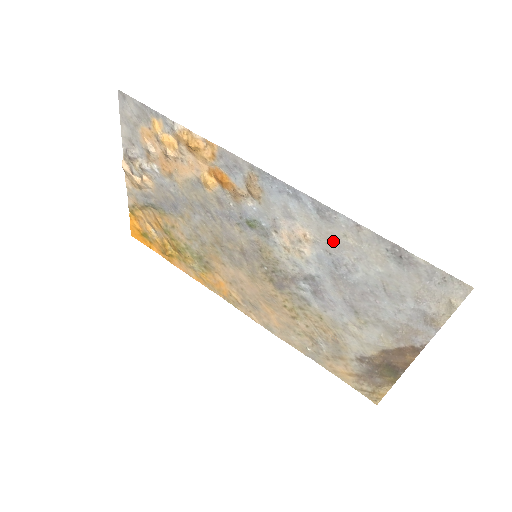
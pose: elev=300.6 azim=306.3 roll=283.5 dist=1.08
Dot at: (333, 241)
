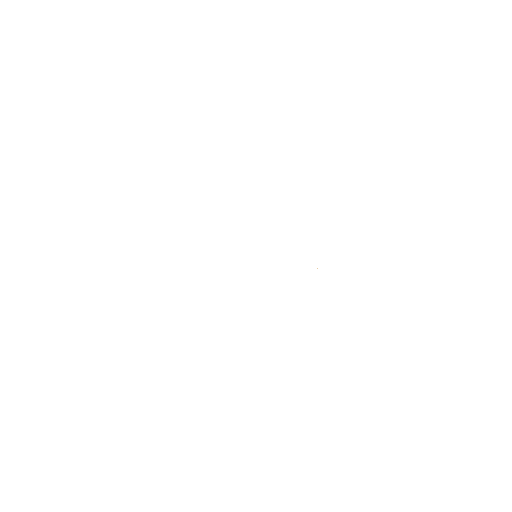
Dot at: occluded
